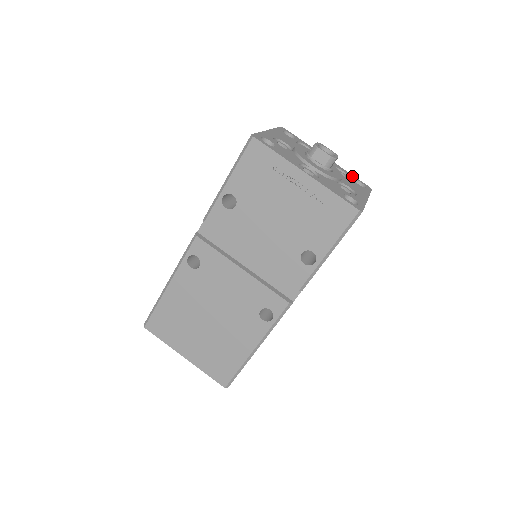
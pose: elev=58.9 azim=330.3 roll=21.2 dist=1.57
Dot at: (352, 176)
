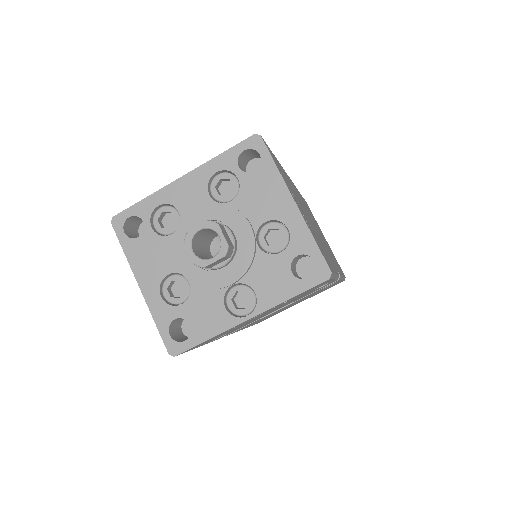
Dot at: (228, 159)
